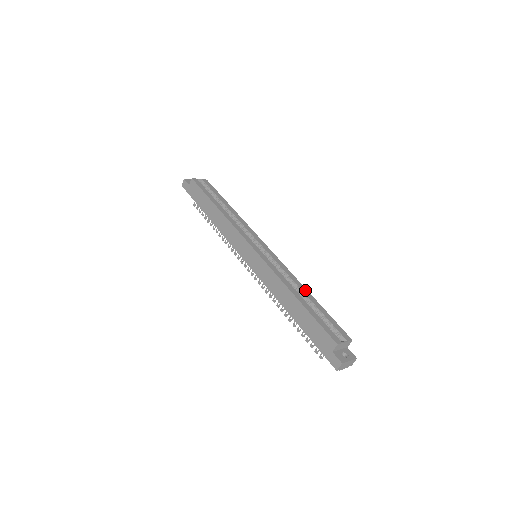
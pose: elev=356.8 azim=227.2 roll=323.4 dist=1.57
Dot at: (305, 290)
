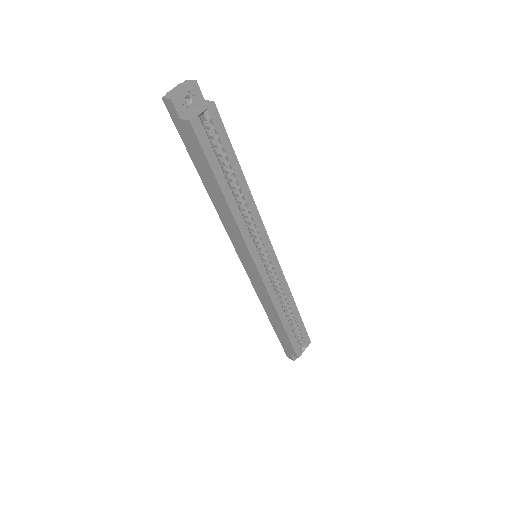
Dot at: (293, 304)
